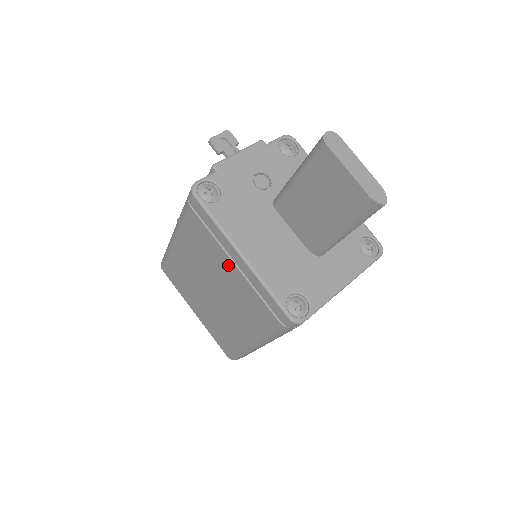
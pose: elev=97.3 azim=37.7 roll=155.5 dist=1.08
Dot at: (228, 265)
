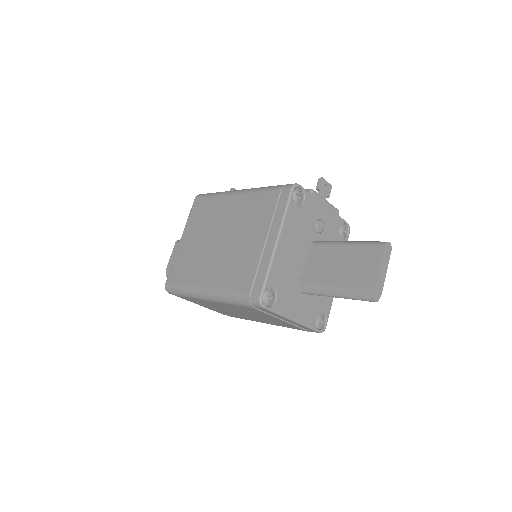
Dot at: (260, 237)
